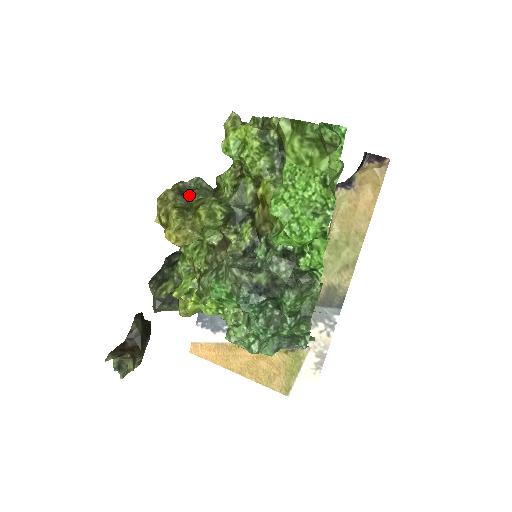
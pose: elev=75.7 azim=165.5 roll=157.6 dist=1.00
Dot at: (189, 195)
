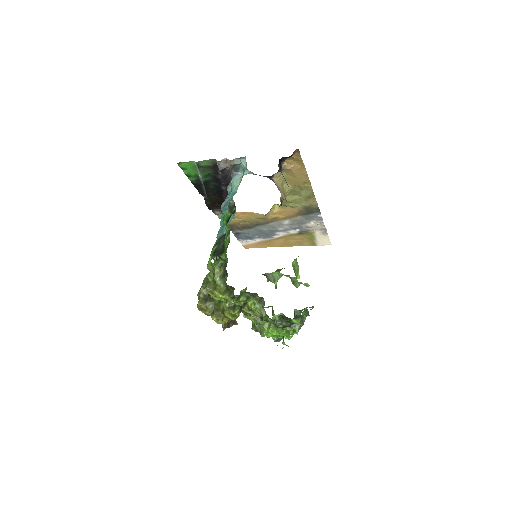
Dot at: (210, 299)
